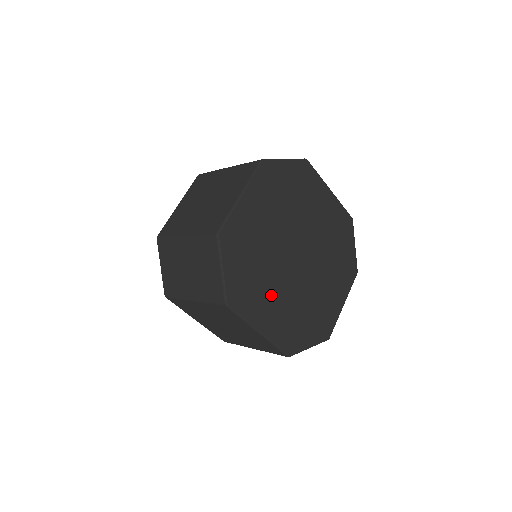
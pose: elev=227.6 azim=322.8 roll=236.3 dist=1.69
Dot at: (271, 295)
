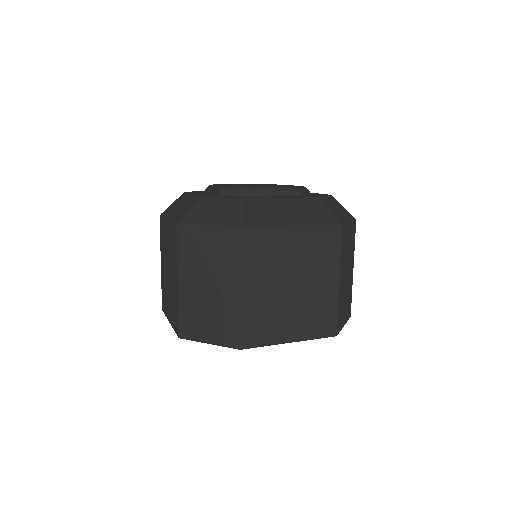
Dot at: occluded
